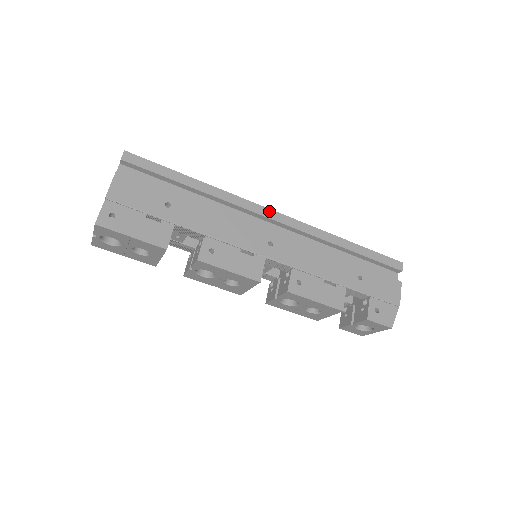
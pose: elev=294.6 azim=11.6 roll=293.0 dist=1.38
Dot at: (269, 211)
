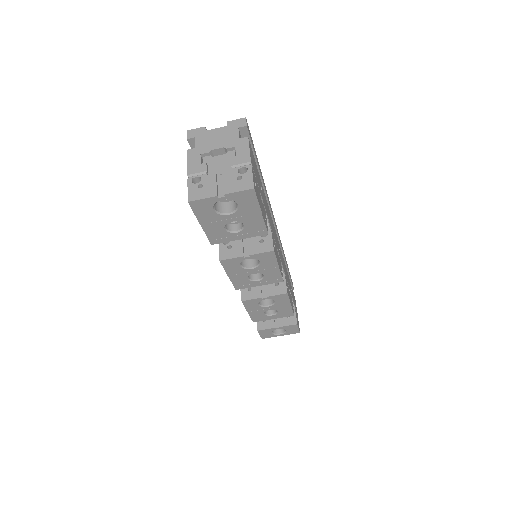
Dot at: occluded
